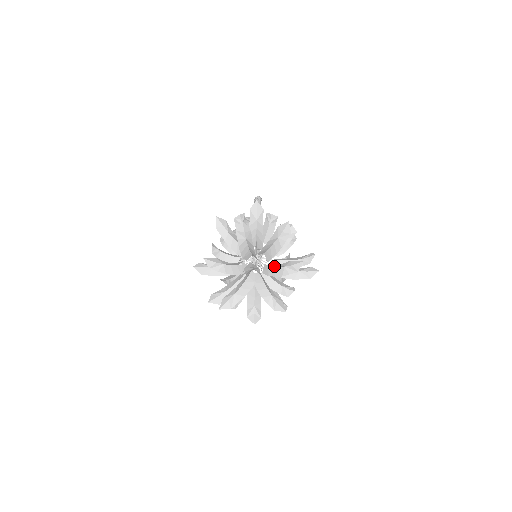
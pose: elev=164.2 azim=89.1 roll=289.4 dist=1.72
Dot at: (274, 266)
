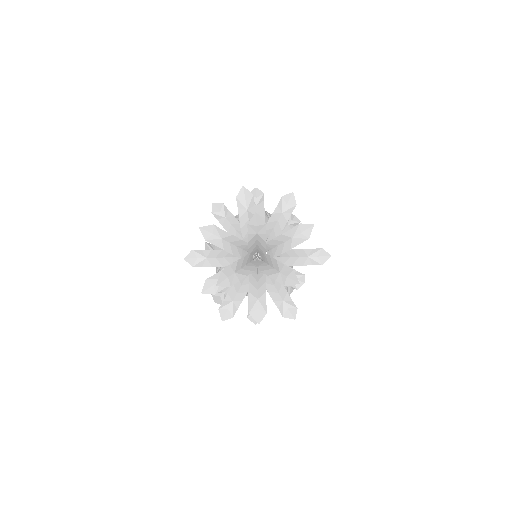
Dot at: (280, 240)
